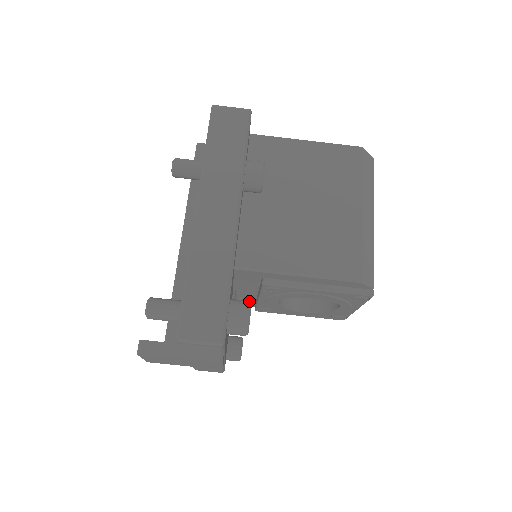
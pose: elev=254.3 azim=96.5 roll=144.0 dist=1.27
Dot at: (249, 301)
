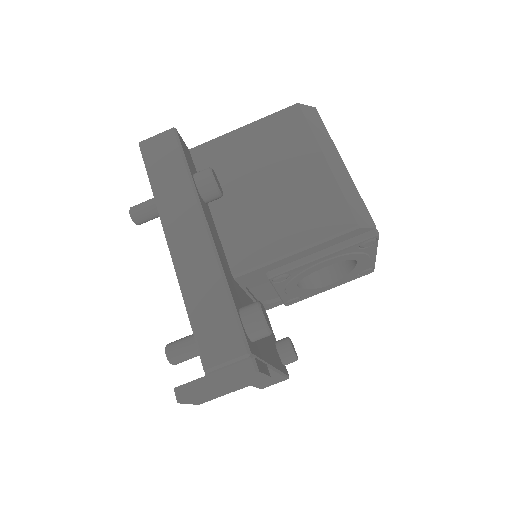
Dot at: (257, 301)
